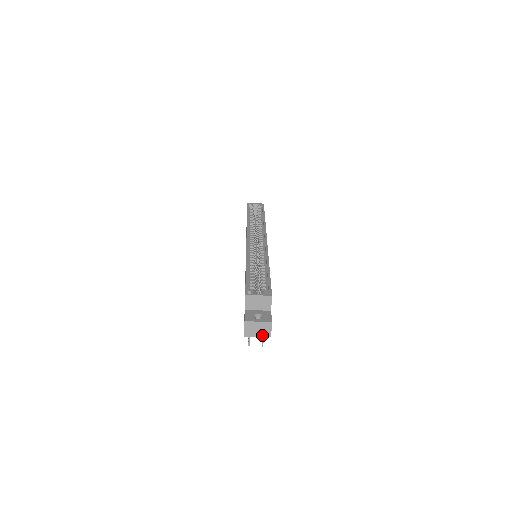
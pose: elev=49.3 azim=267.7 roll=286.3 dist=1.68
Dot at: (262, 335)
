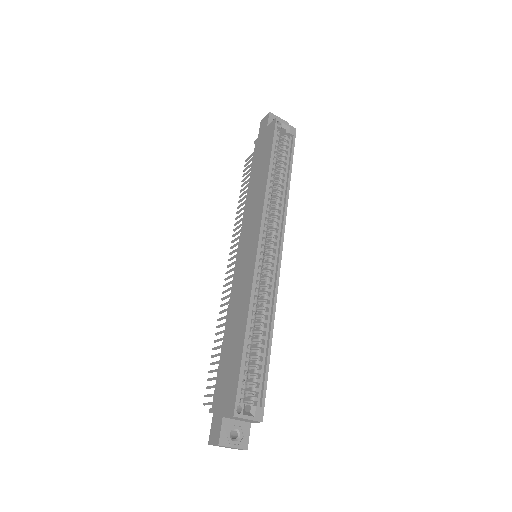
Dot at: occluded
